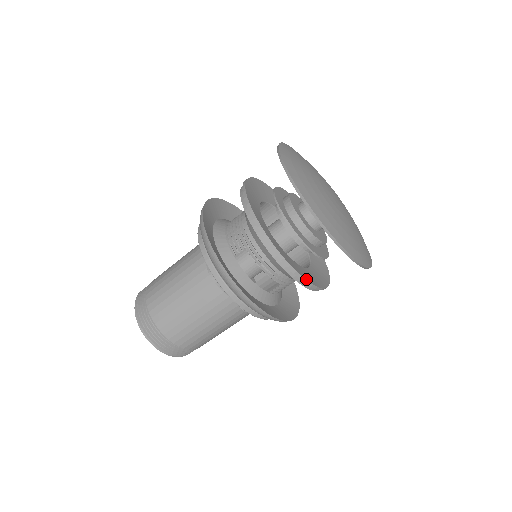
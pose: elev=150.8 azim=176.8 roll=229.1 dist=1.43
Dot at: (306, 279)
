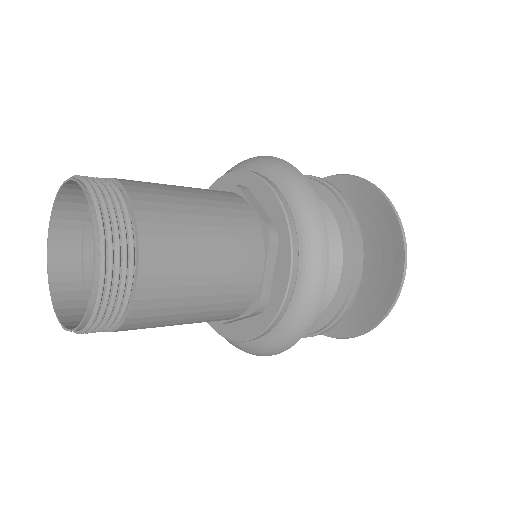
Dot at: (349, 306)
